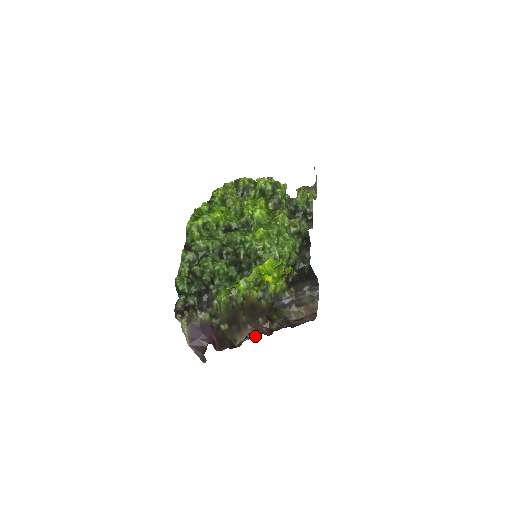
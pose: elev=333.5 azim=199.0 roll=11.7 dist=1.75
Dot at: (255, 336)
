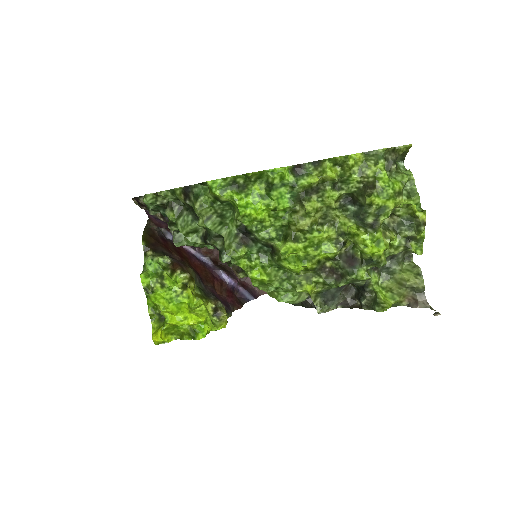
Dot at: (201, 255)
